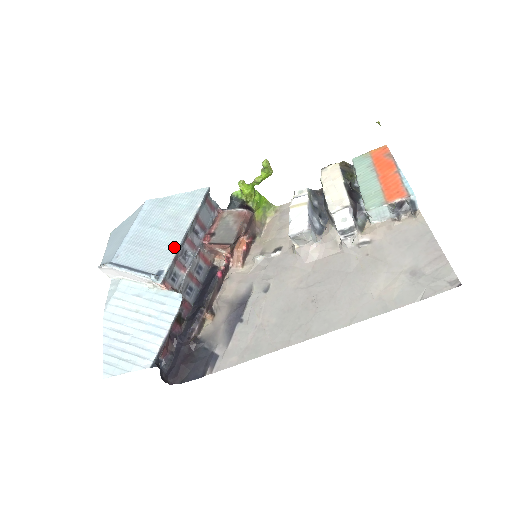
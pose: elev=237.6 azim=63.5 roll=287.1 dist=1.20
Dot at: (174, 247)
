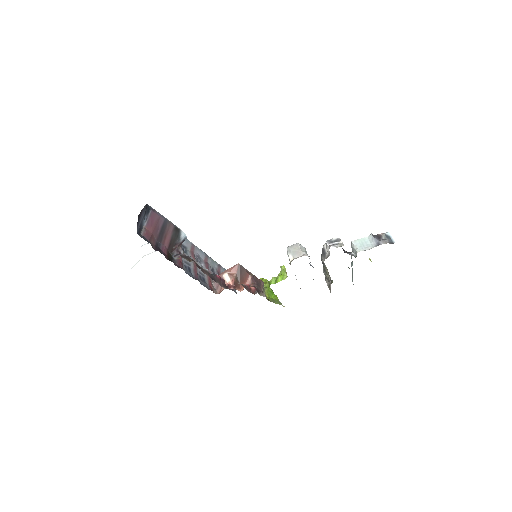
Dot at: occluded
